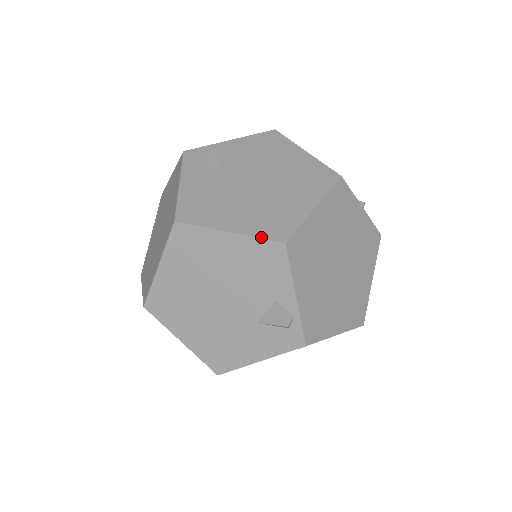
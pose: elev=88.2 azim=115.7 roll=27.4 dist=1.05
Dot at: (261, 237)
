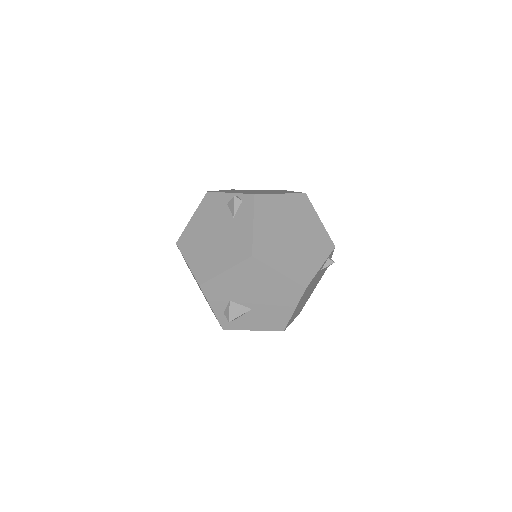
Dot at: (200, 203)
